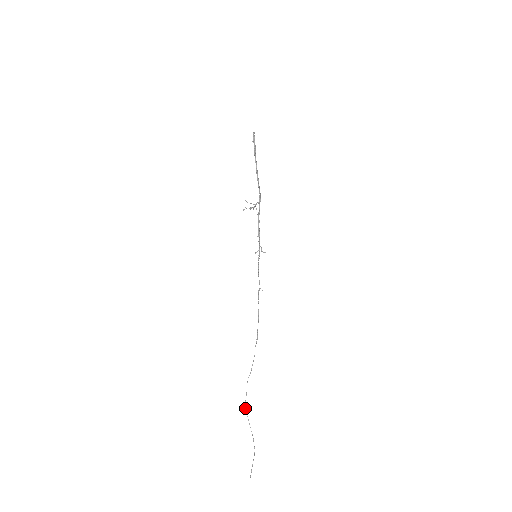
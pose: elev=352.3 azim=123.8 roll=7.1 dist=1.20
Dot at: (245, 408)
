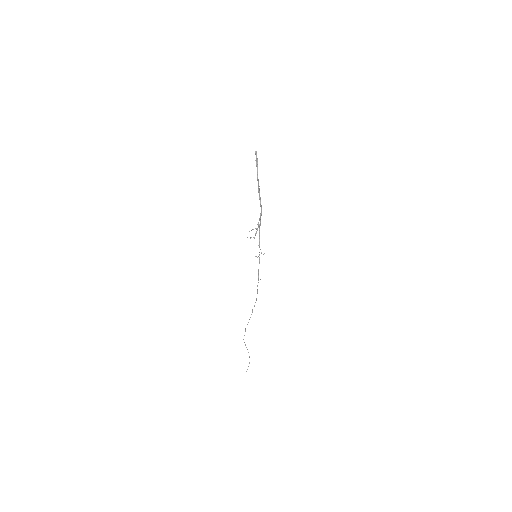
Dot at: occluded
